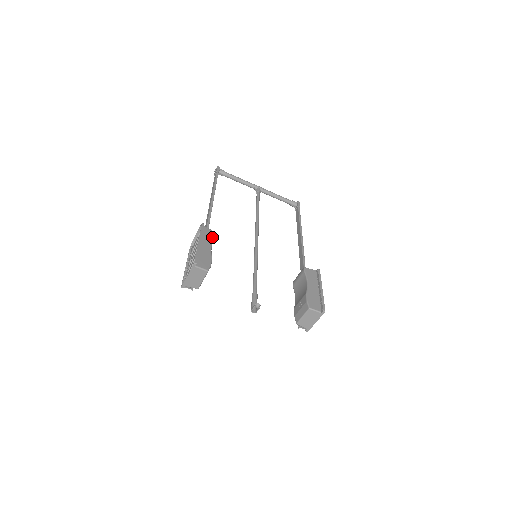
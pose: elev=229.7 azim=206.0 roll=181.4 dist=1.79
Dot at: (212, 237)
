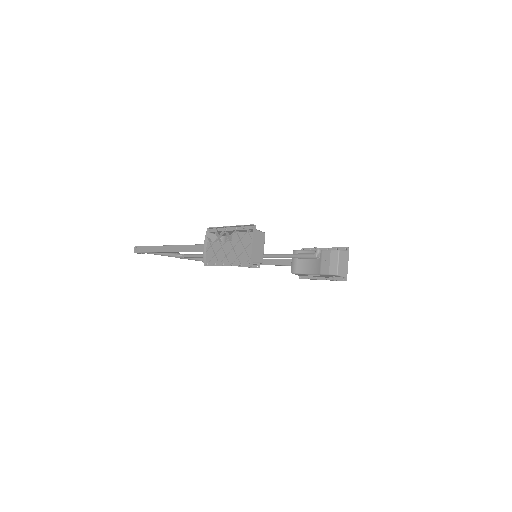
Dot at: occluded
